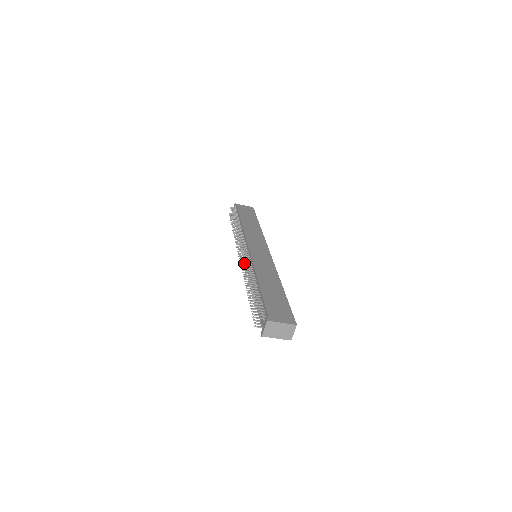
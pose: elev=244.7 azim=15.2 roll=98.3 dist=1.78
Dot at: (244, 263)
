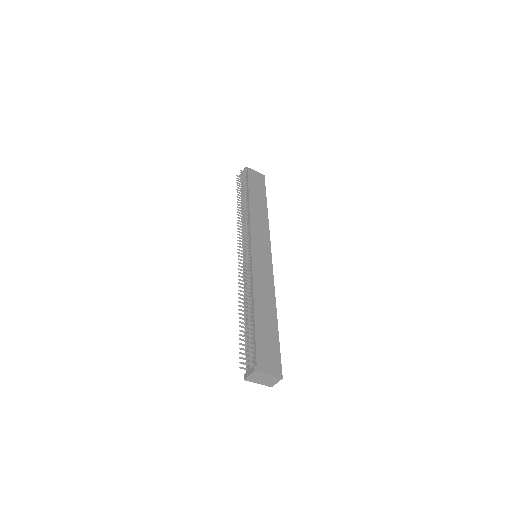
Dot at: (243, 270)
